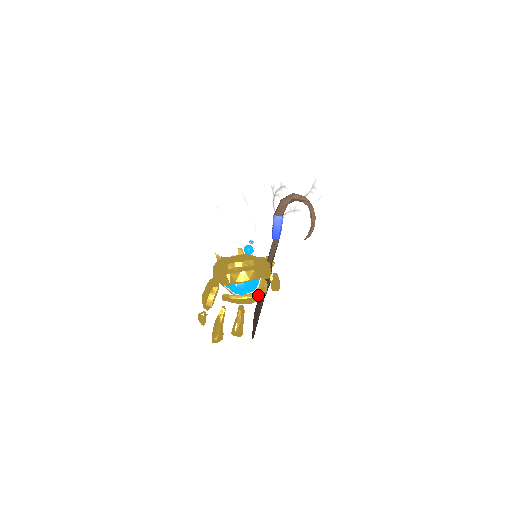
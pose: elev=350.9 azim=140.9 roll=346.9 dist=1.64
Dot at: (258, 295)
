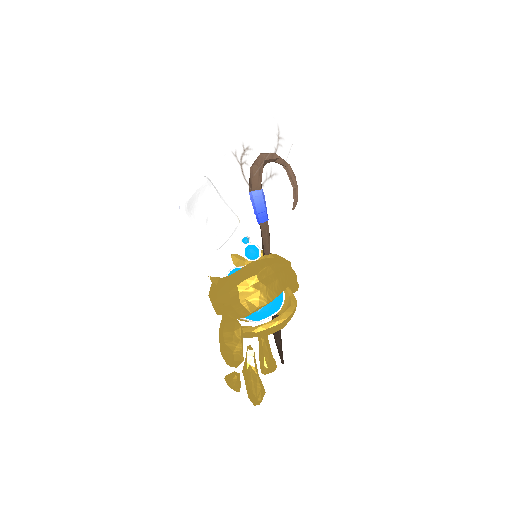
Dot at: (292, 311)
